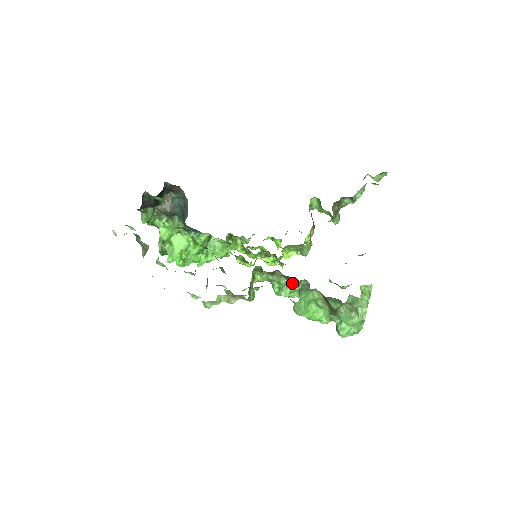
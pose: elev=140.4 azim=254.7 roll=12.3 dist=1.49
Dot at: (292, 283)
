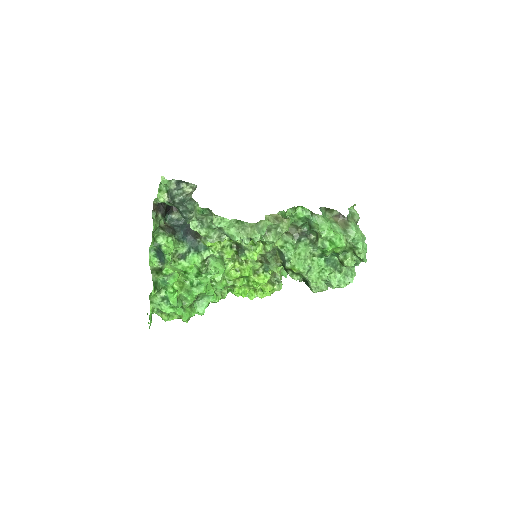
Dot at: (303, 236)
